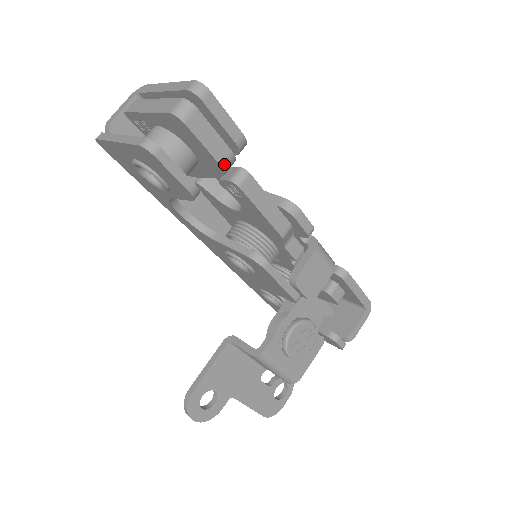
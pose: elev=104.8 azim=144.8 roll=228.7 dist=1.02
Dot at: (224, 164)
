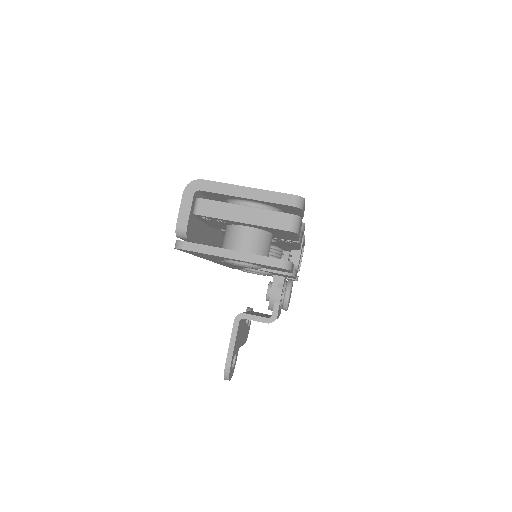
Dot at: (299, 237)
